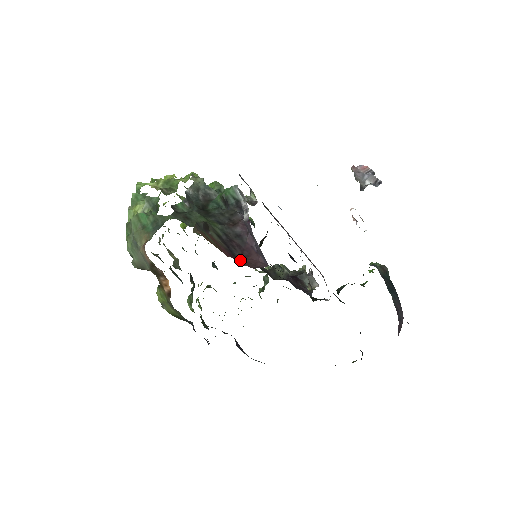
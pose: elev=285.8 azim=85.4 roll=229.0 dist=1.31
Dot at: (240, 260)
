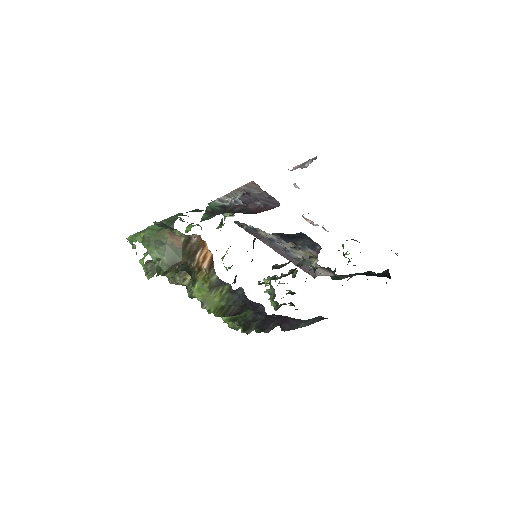
Dot at: (256, 213)
